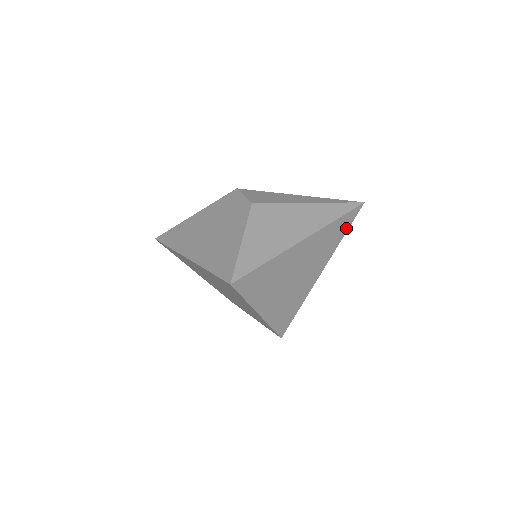
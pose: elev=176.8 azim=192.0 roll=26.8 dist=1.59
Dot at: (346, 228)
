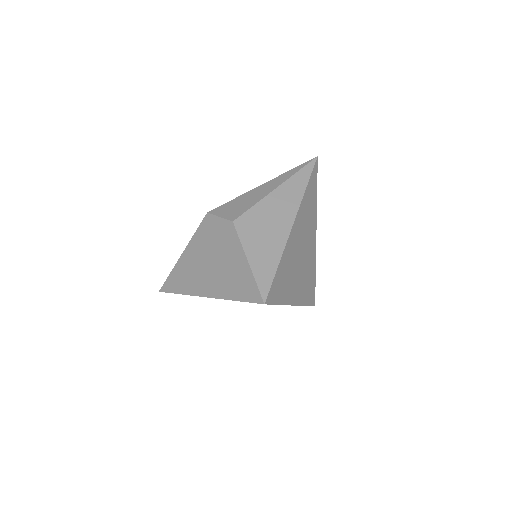
Dot at: (315, 187)
